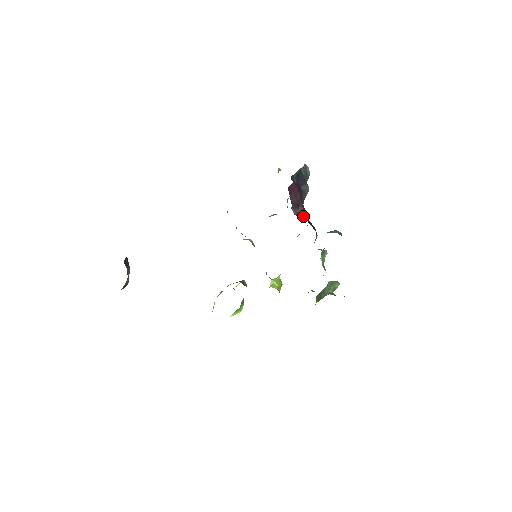
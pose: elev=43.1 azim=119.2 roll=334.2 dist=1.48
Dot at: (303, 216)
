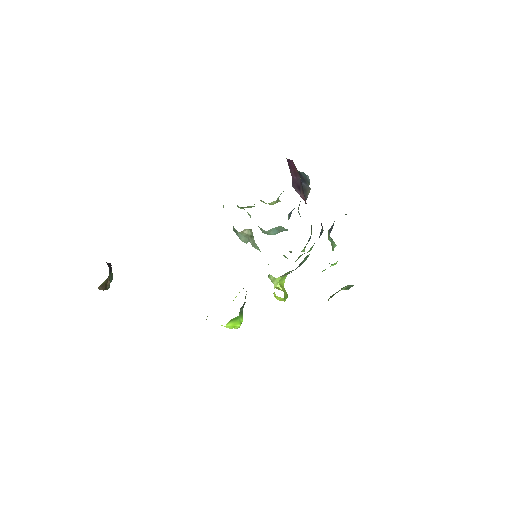
Dot at: occluded
